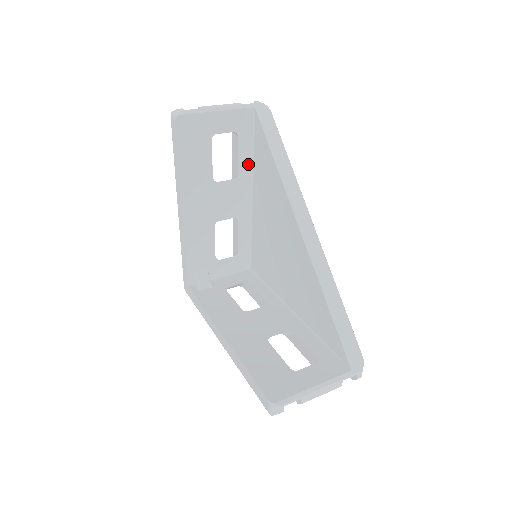
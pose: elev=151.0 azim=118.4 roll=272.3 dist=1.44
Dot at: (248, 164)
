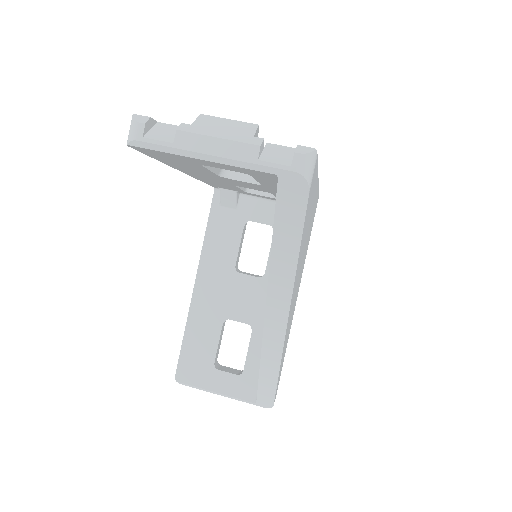
Dot at: occluded
